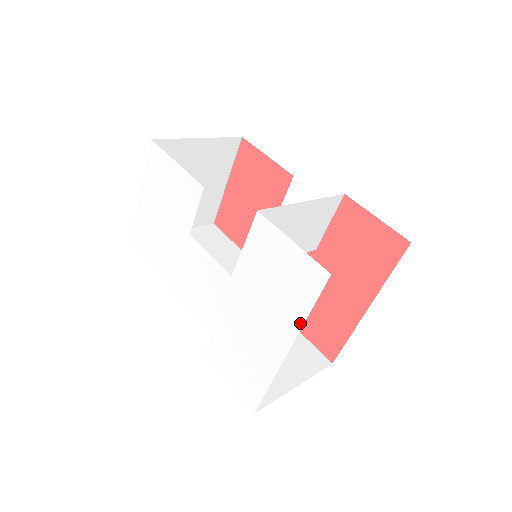
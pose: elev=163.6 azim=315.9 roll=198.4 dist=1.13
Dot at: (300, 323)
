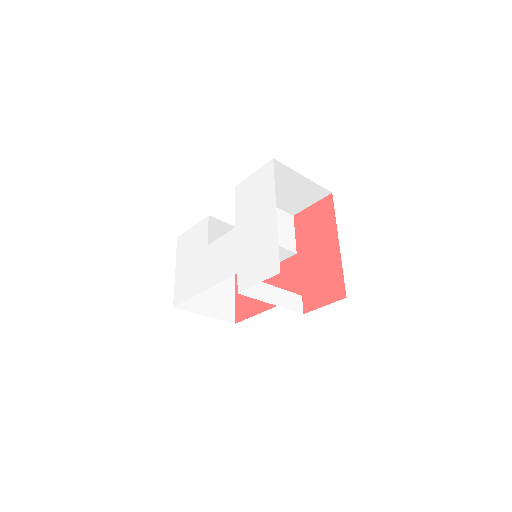
Dot at: (273, 191)
